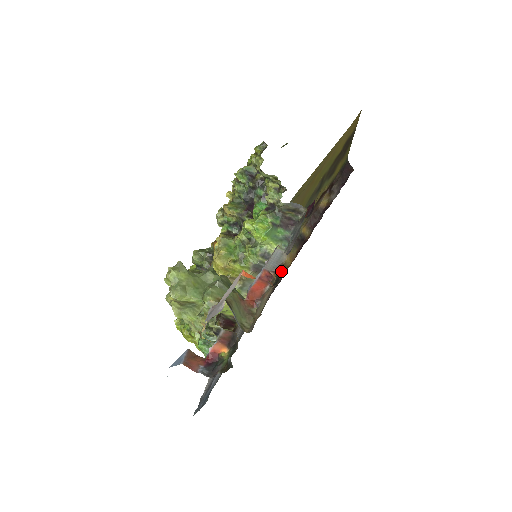
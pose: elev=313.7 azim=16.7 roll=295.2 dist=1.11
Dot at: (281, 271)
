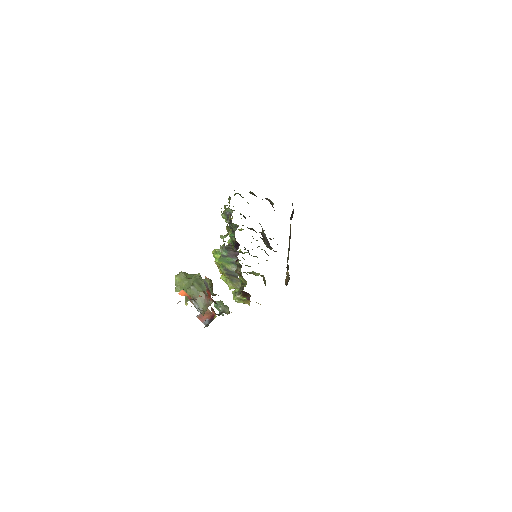
Dot at: (287, 262)
